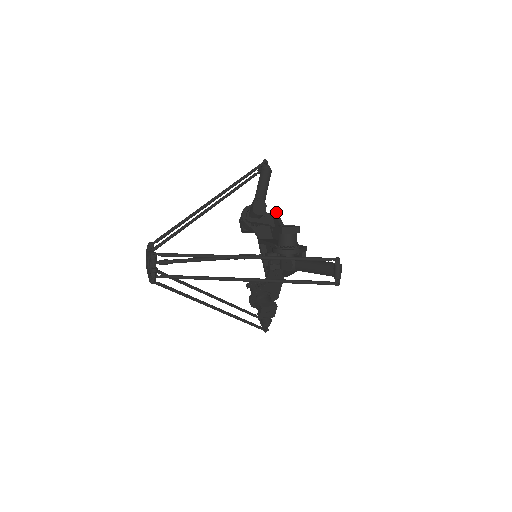
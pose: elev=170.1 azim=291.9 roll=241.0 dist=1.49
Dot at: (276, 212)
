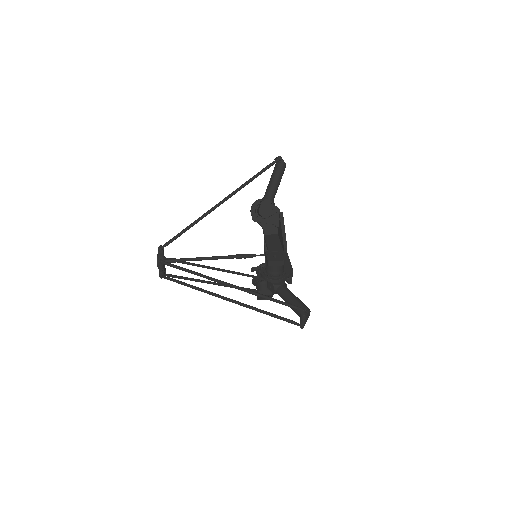
Dot at: (282, 214)
